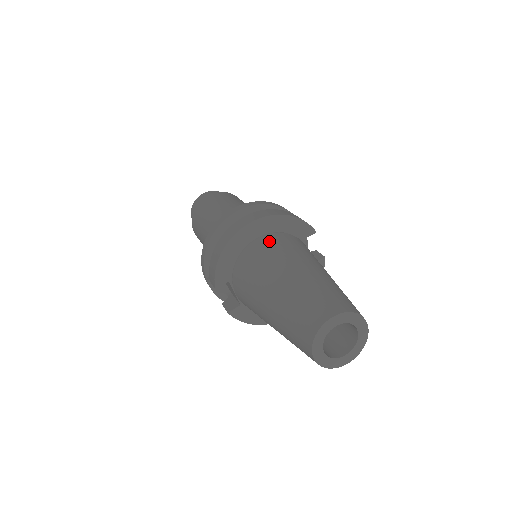
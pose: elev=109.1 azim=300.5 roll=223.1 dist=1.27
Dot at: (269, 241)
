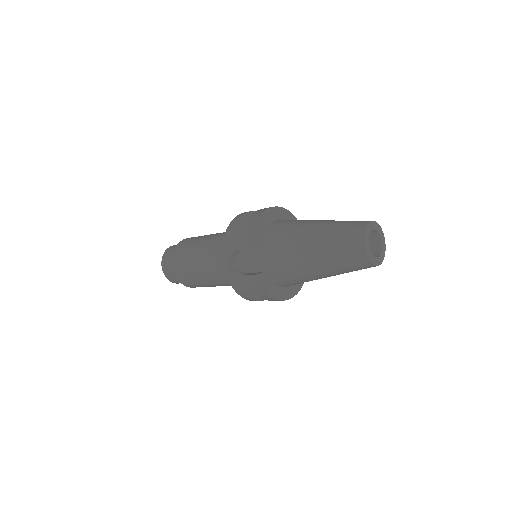
Dot at: occluded
